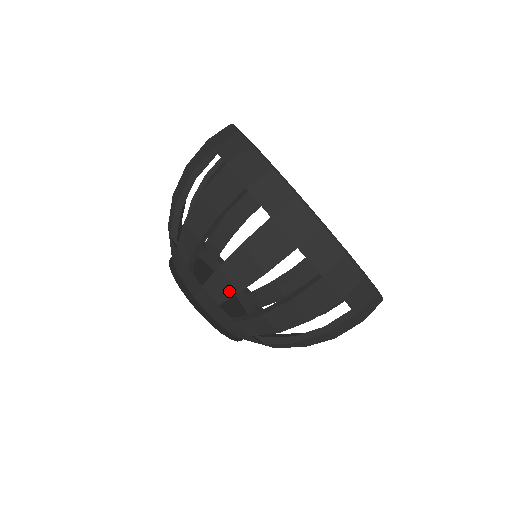
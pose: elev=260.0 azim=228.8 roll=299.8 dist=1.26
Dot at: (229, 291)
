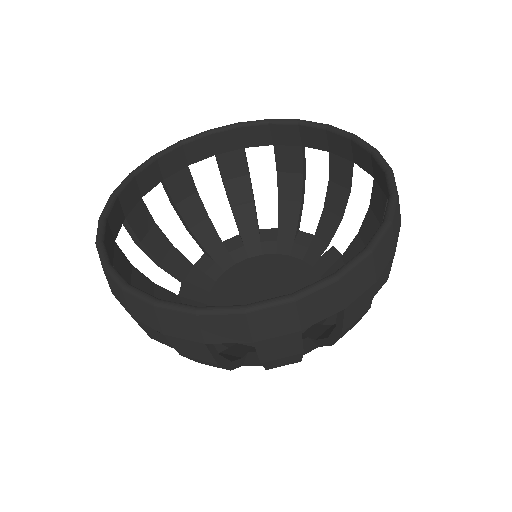
Dot at: occluded
